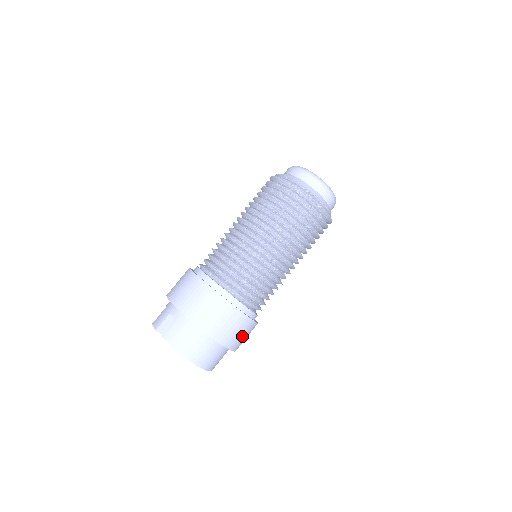
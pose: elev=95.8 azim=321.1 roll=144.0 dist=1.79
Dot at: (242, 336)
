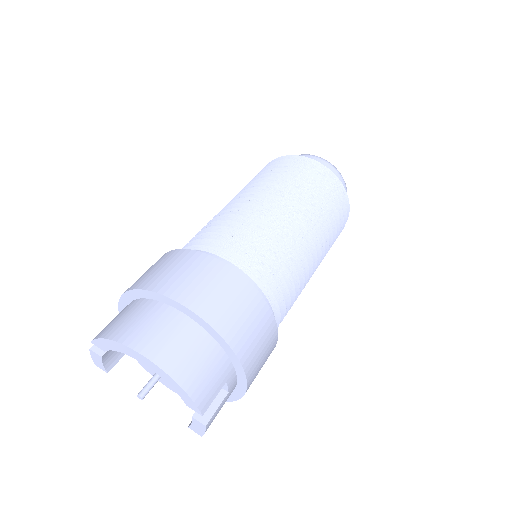
Dot at: (234, 308)
